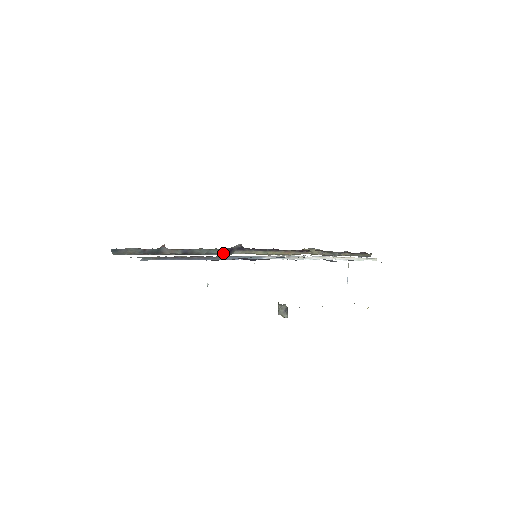
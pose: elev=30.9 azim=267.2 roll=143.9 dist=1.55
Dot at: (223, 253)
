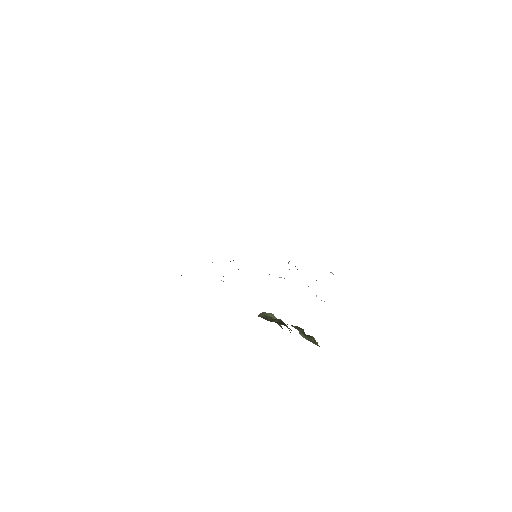
Dot at: occluded
